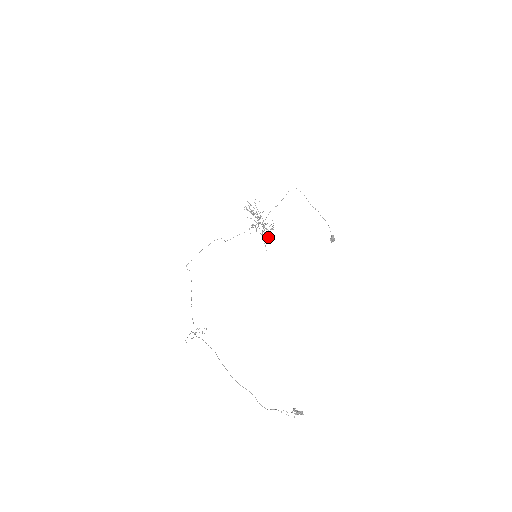
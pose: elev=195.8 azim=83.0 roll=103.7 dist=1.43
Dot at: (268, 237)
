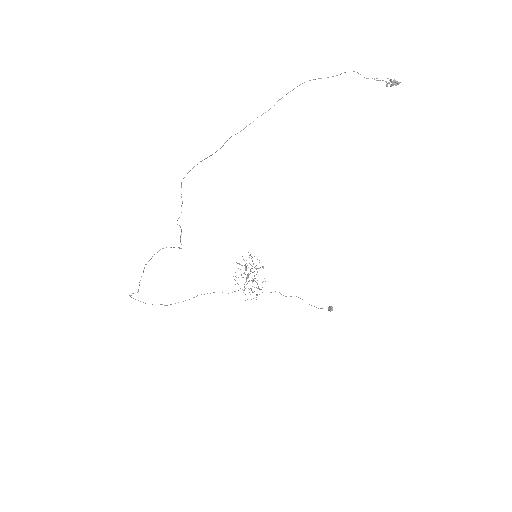
Dot at: (258, 286)
